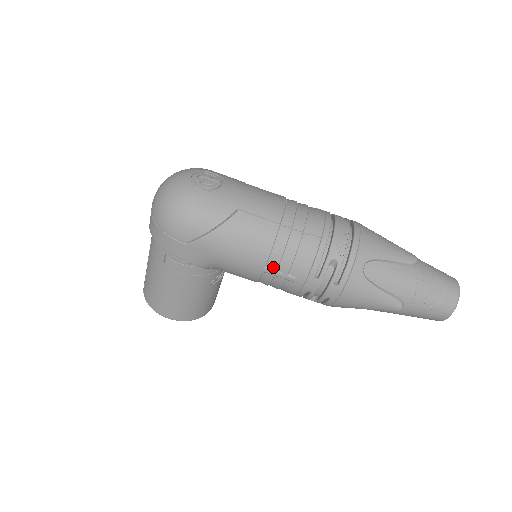
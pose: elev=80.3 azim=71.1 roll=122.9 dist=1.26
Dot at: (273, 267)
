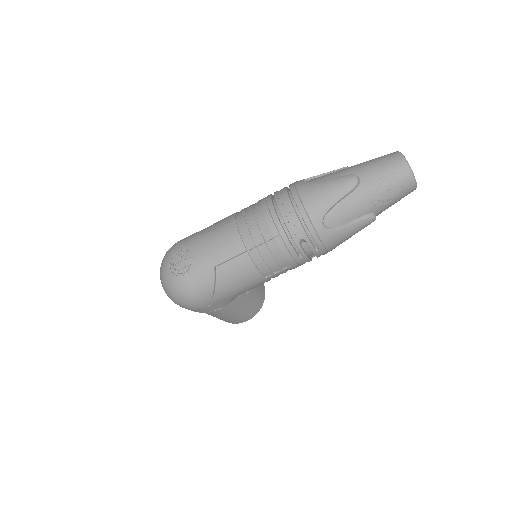
Dot at: (269, 274)
